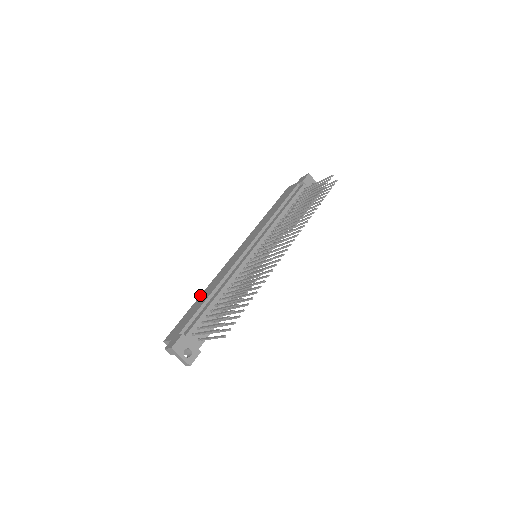
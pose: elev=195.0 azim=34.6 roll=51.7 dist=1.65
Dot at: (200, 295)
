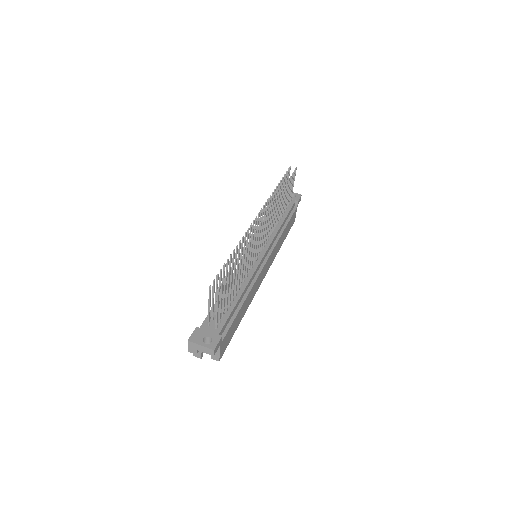
Dot at: occluded
